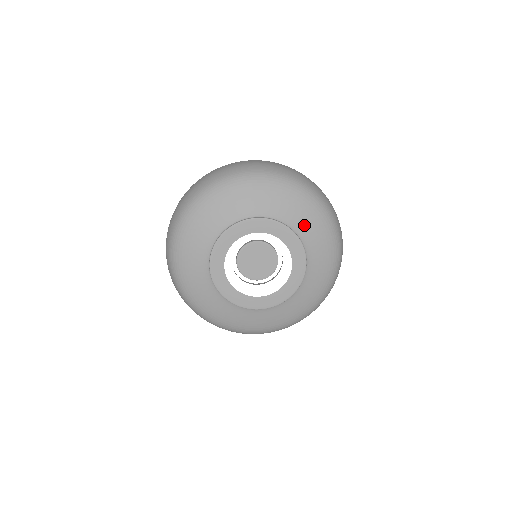
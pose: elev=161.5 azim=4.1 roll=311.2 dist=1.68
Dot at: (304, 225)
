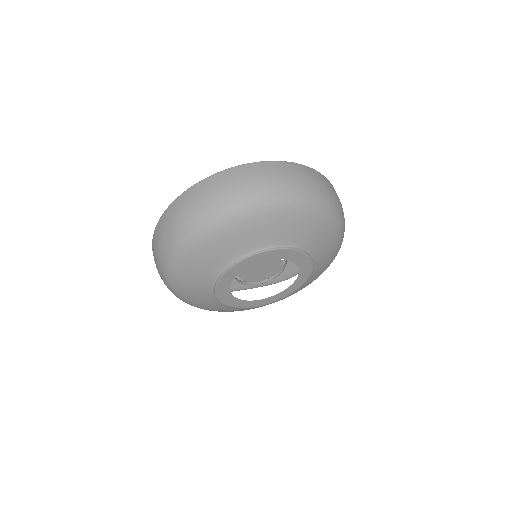
Dot at: (273, 235)
